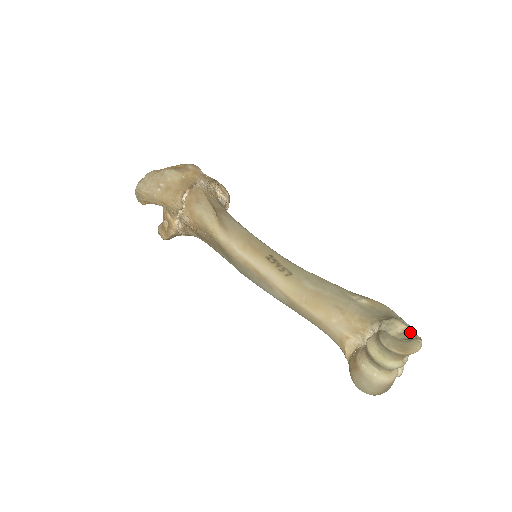
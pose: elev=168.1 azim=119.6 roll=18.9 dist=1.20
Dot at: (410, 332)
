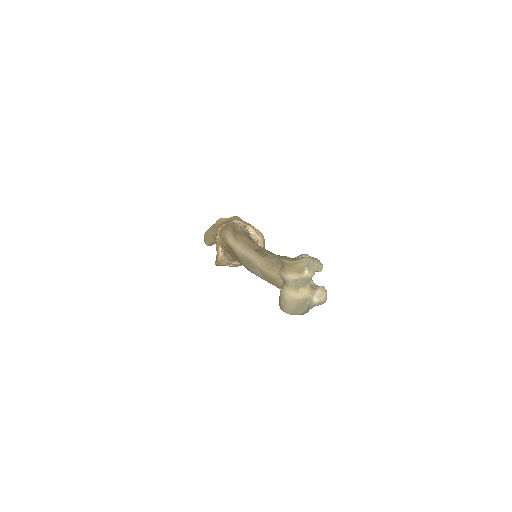
Dot at: occluded
